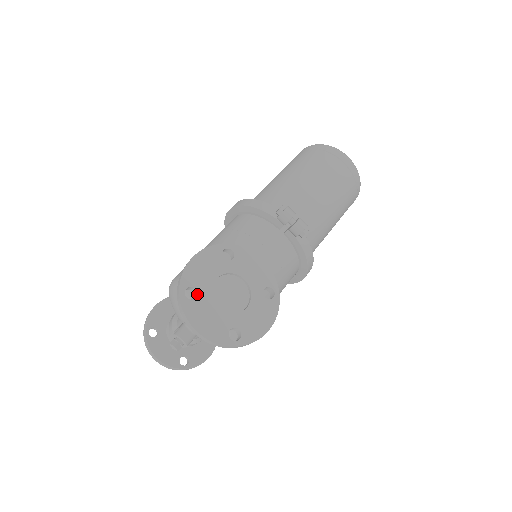
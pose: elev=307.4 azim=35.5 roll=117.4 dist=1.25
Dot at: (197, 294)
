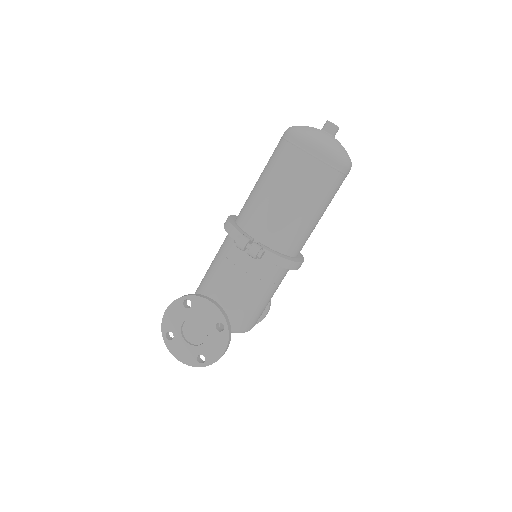
Dot at: (174, 335)
